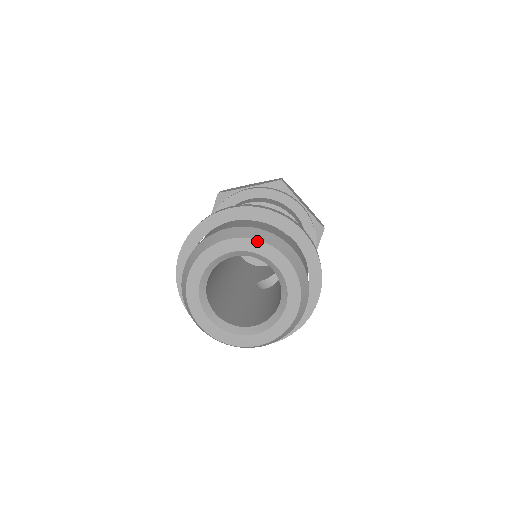
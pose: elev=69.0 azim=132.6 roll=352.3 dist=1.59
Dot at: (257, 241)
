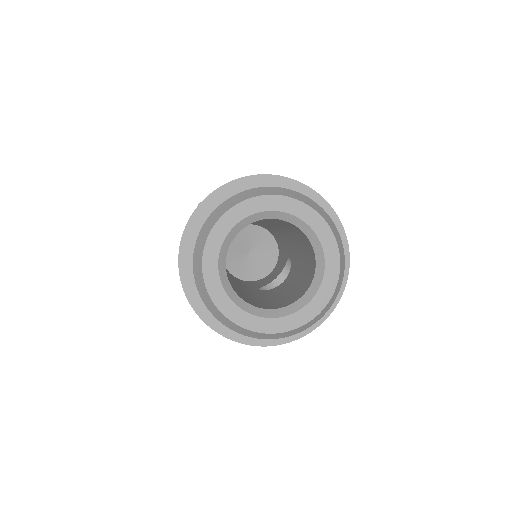
Dot at: (286, 197)
